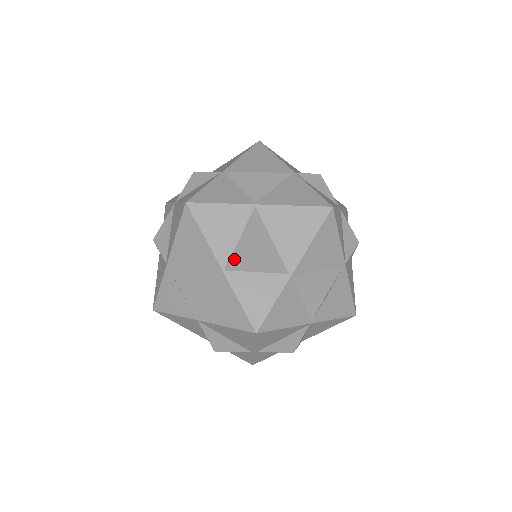
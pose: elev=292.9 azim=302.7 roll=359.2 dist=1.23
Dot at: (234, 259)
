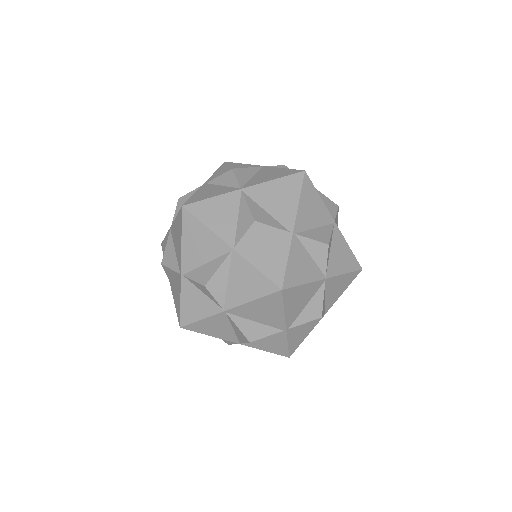
Dot at: occluded
